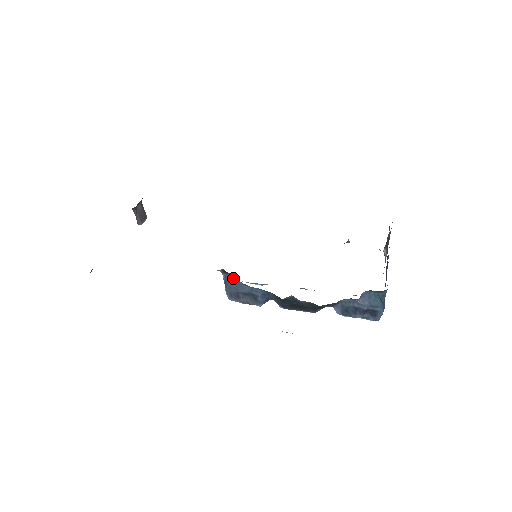
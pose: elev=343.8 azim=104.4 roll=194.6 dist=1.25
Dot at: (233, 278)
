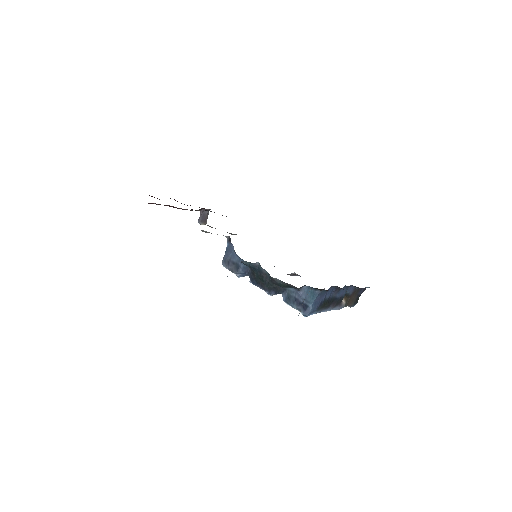
Dot at: (232, 248)
